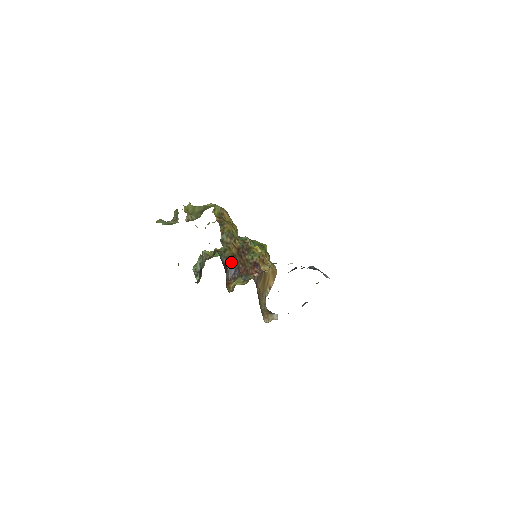
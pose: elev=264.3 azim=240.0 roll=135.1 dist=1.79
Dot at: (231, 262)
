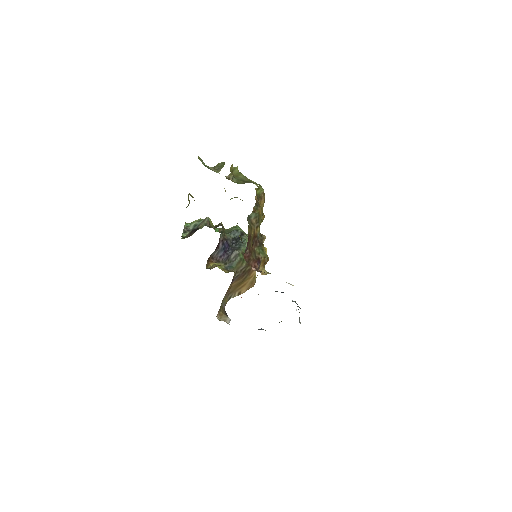
Dot at: (225, 245)
